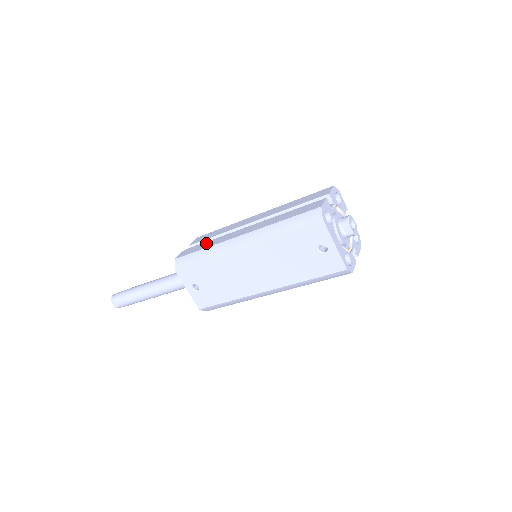
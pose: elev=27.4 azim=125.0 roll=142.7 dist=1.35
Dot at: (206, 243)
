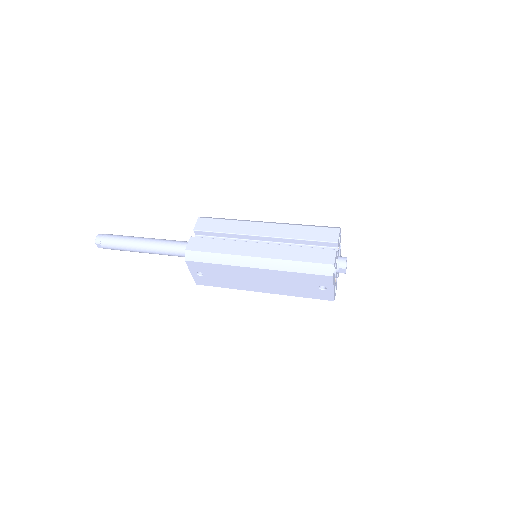
Dot at: (217, 243)
